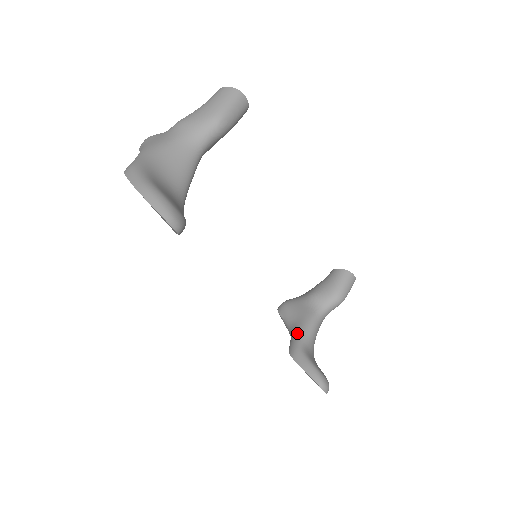
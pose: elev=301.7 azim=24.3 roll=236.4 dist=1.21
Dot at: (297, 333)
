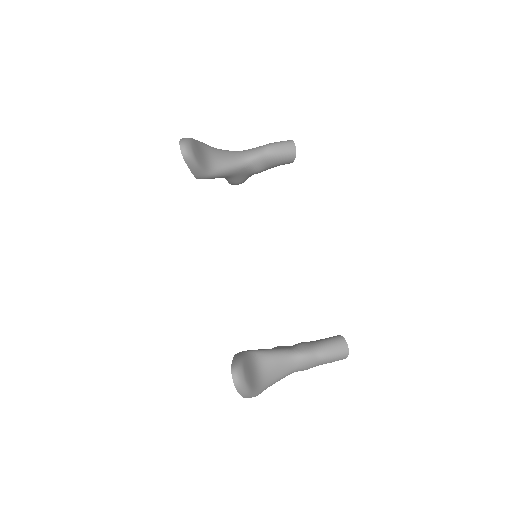
Dot at: (260, 349)
